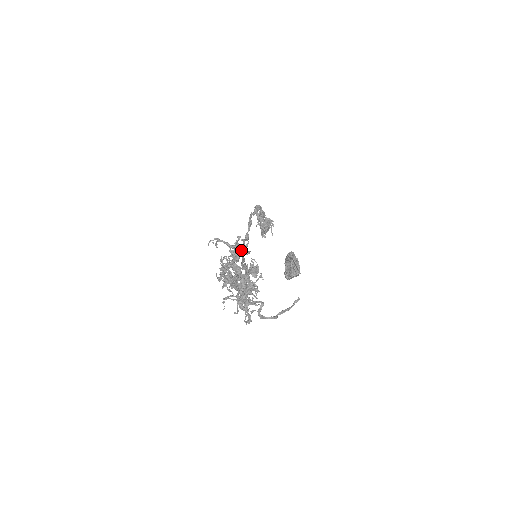
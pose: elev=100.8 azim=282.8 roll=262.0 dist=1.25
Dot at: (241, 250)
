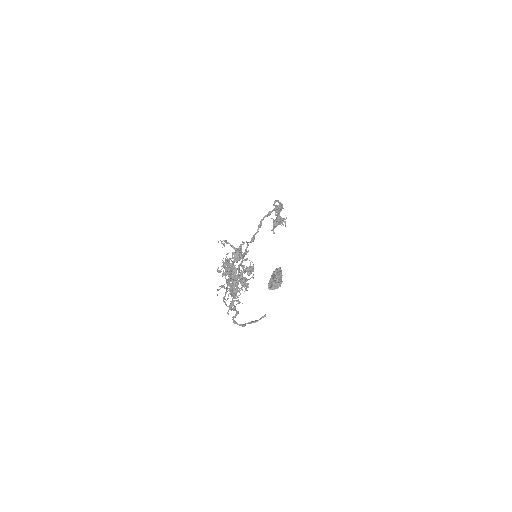
Dot at: (242, 255)
